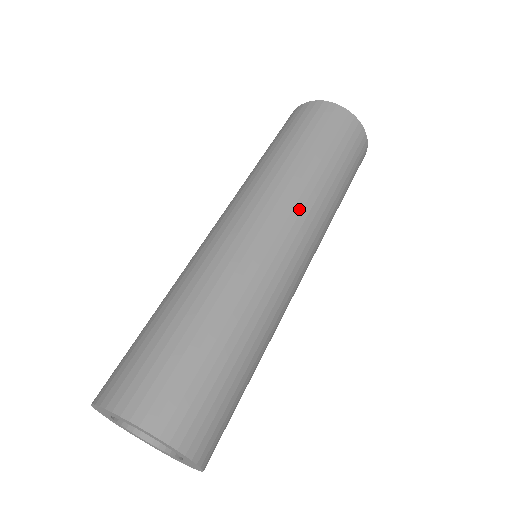
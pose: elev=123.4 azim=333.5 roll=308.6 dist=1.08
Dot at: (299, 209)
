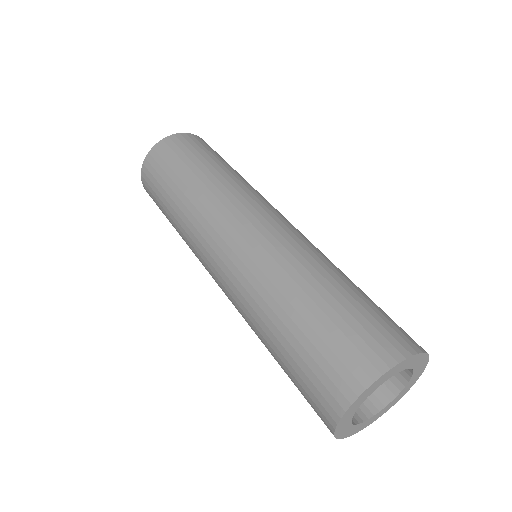
Dot at: occluded
